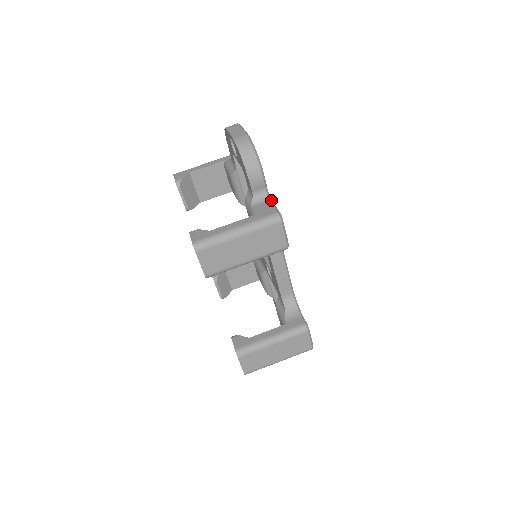
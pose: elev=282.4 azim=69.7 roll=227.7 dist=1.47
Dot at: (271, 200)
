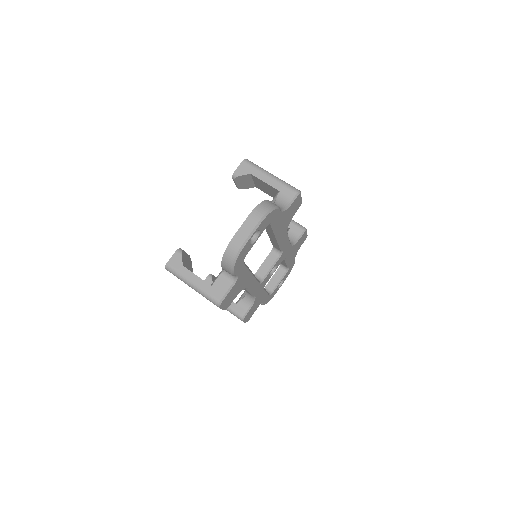
Dot at: (234, 283)
